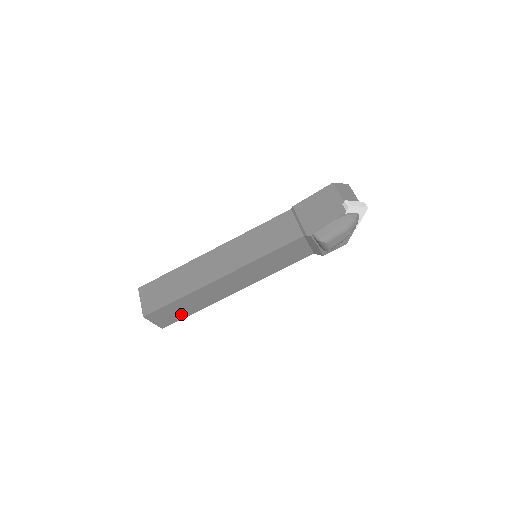
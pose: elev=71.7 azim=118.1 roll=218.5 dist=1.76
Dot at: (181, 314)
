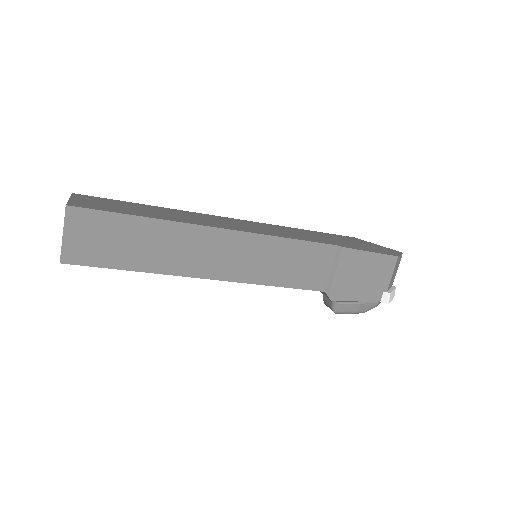
Dot at: occluded
